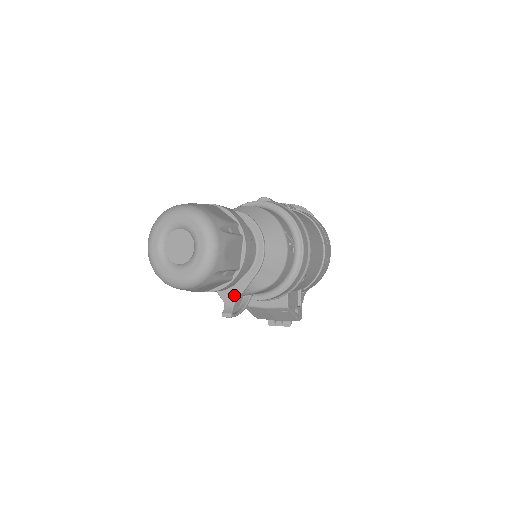
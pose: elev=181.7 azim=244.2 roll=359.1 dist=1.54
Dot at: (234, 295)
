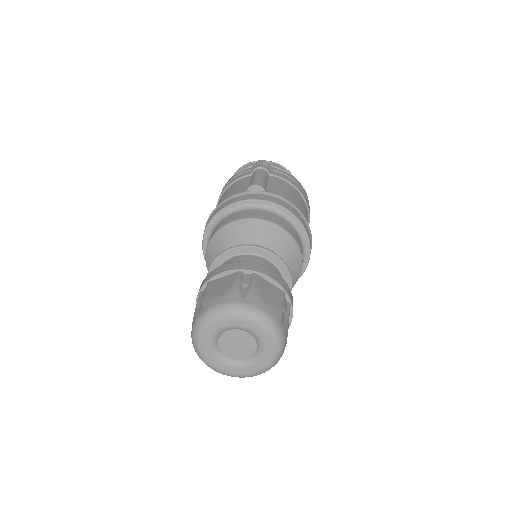
Dot at: occluded
